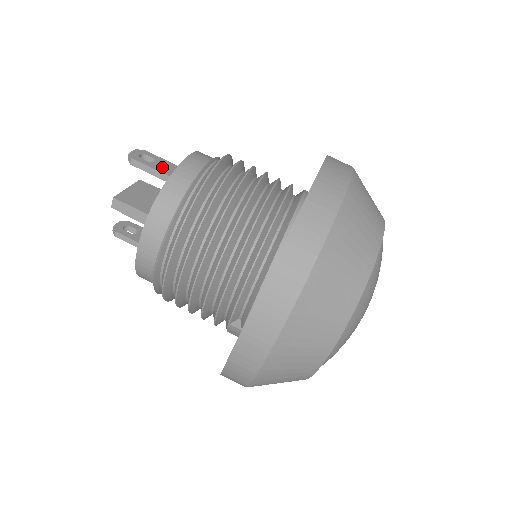
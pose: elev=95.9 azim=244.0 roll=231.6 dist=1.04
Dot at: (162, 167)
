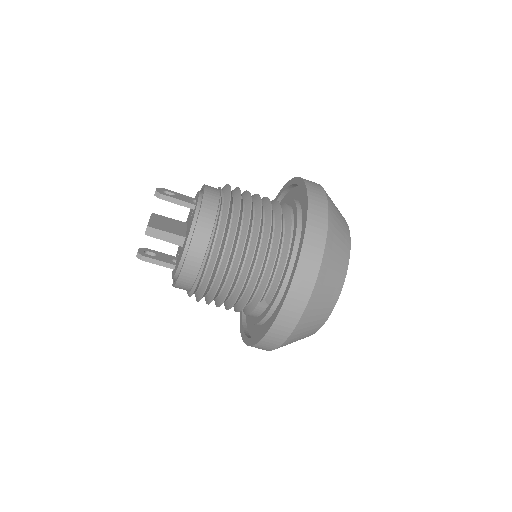
Dot at: (183, 198)
